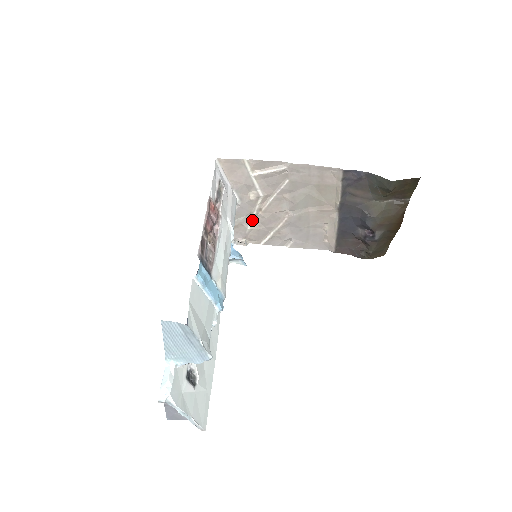
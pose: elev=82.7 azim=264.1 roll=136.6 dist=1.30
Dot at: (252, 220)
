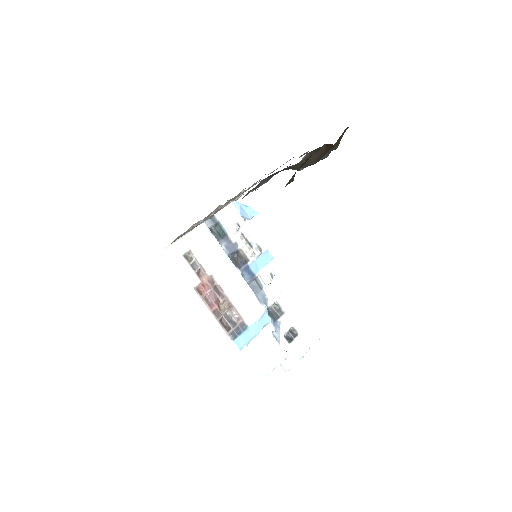
Dot at: occluded
